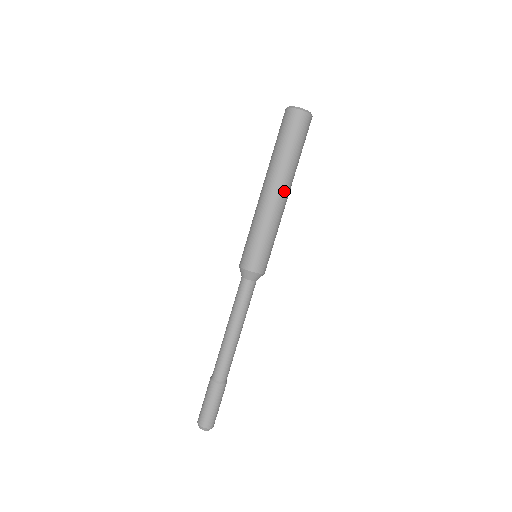
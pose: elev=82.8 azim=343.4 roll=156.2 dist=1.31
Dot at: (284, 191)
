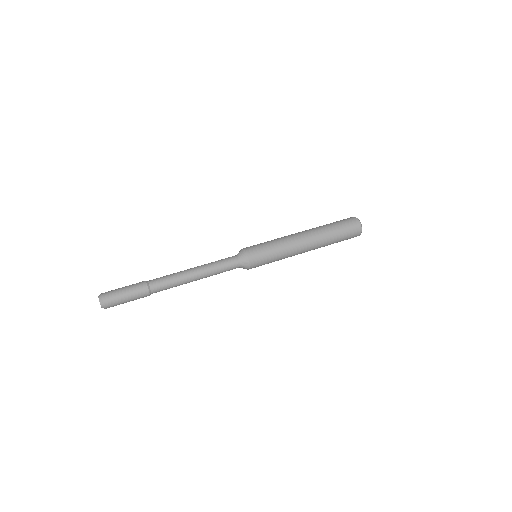
Dot at: (305, 232)
